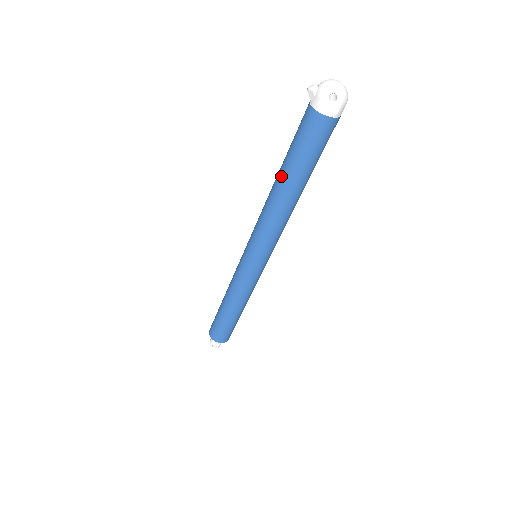
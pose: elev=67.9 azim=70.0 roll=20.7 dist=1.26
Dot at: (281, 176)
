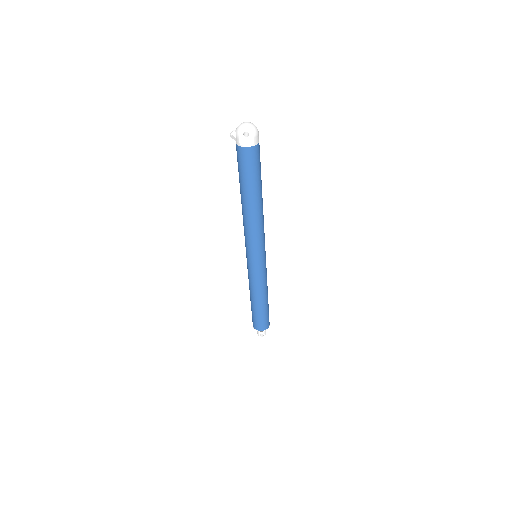
Dot at: (242, 195)
